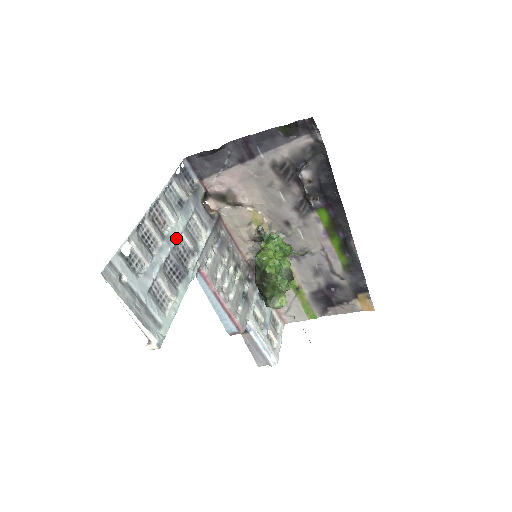
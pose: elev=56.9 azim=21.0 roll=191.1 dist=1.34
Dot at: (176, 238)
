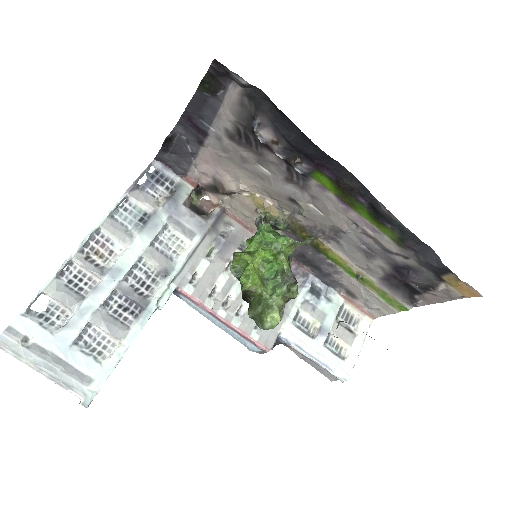
Dot at: (129, 266)
